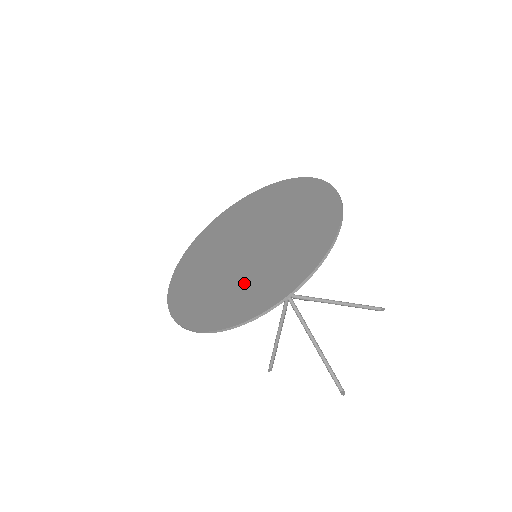
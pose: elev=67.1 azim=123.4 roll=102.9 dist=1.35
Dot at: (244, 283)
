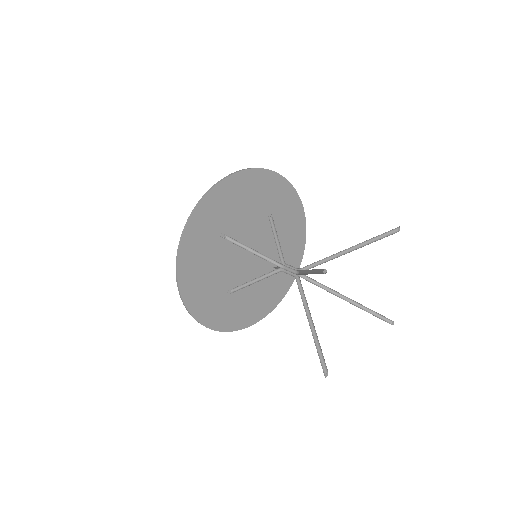
Dot at: (215, 243)
